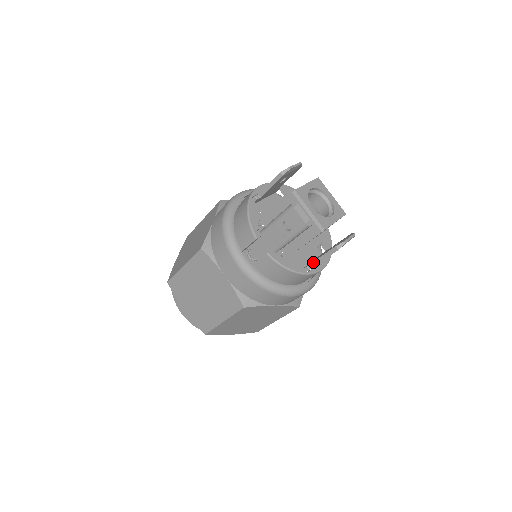
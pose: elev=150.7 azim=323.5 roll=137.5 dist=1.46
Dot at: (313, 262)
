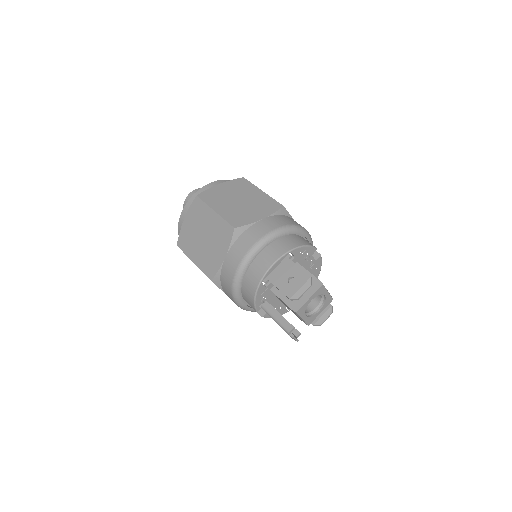
Dot at: occluded
